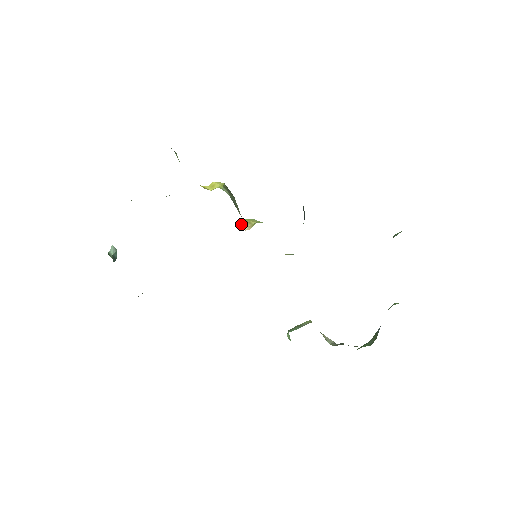
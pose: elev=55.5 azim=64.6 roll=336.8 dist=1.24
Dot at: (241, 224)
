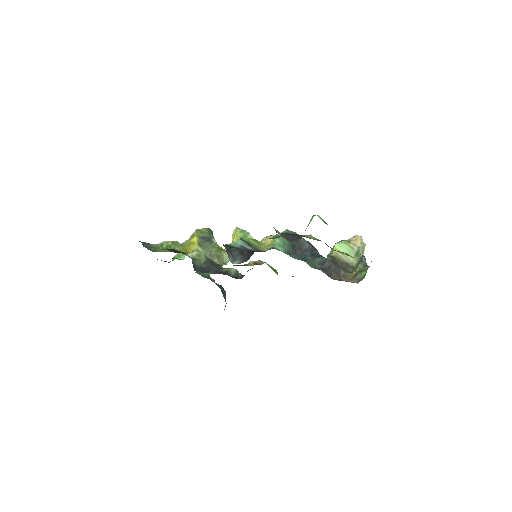
Dot at: occluded
